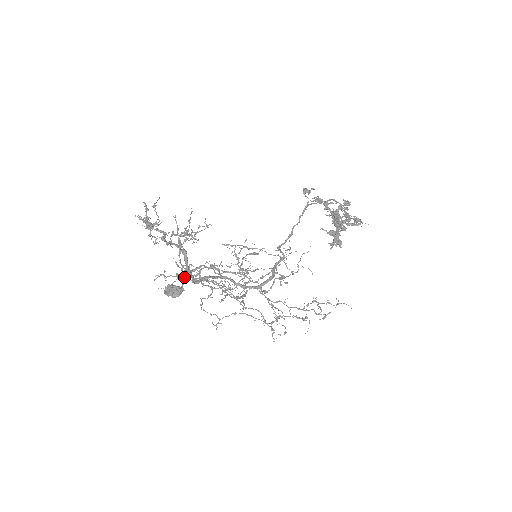
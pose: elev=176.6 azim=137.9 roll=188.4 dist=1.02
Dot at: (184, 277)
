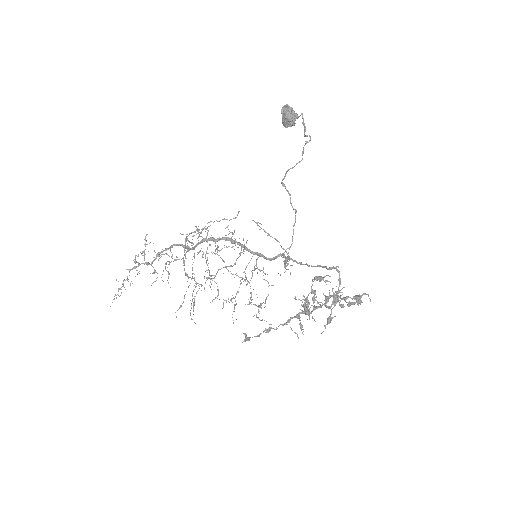
Dot at: (198, 233)
